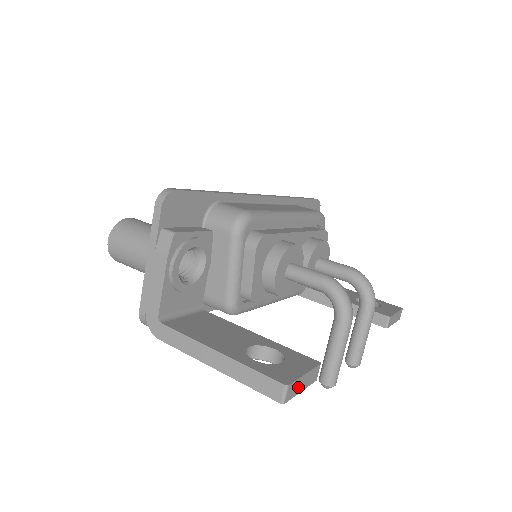
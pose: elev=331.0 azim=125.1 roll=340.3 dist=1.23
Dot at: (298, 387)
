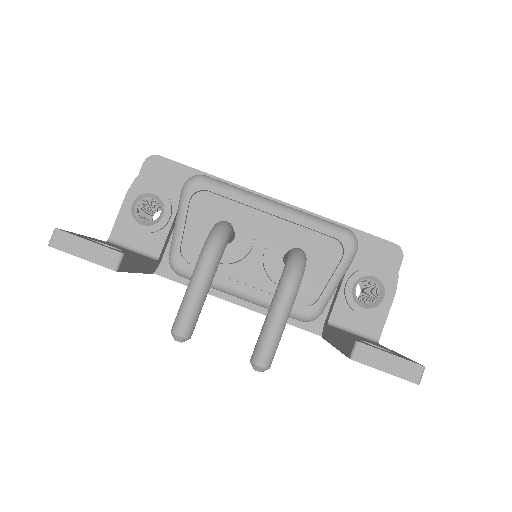
Dot at: (75, 247)
